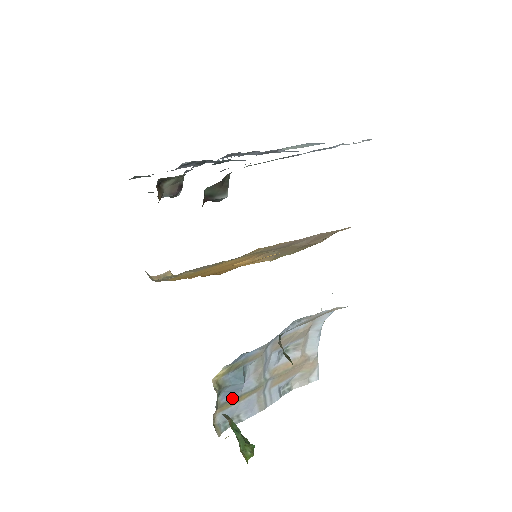
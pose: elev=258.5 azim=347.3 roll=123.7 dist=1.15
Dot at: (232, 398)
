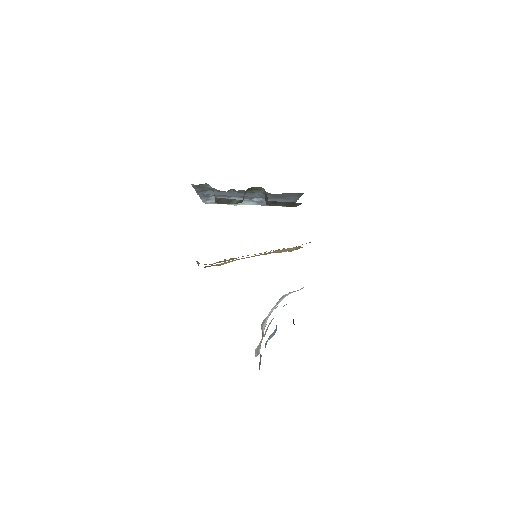
Dot at: (266, 344)
